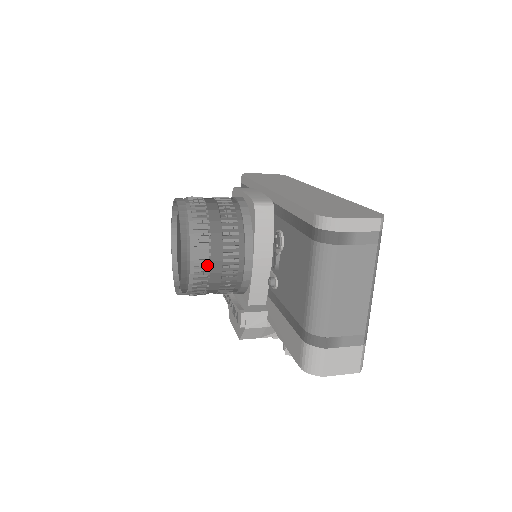
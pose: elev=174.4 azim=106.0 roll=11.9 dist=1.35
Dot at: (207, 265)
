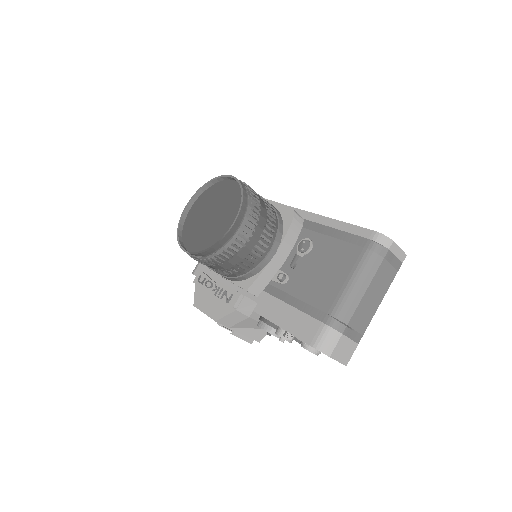
Dot at: (247, 238)
